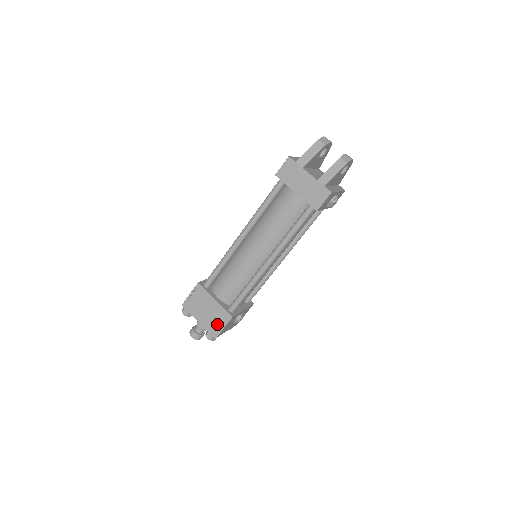
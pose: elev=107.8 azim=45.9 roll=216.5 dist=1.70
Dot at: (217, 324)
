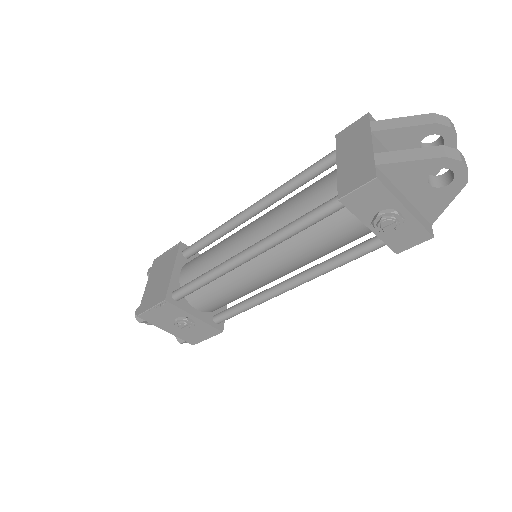
Dot at: (151, 299)
